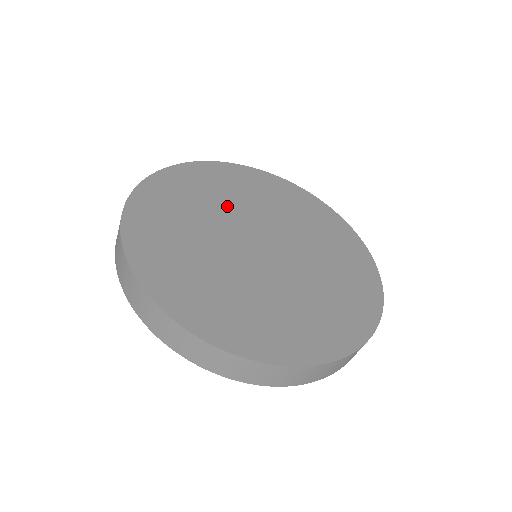
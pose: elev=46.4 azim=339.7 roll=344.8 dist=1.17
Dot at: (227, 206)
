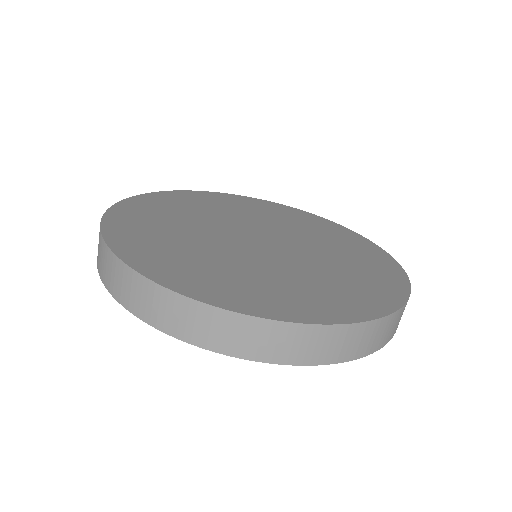
Dot at: (246, 217)
